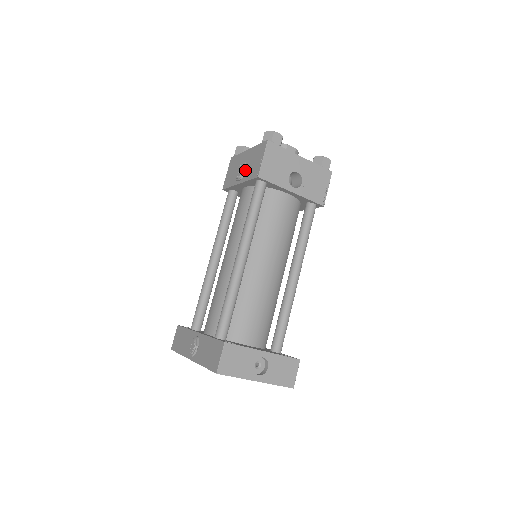
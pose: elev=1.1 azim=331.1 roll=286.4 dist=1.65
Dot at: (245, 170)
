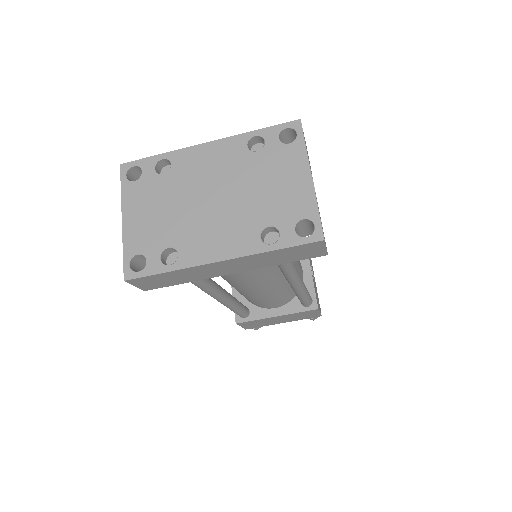
Dot at: occluded
